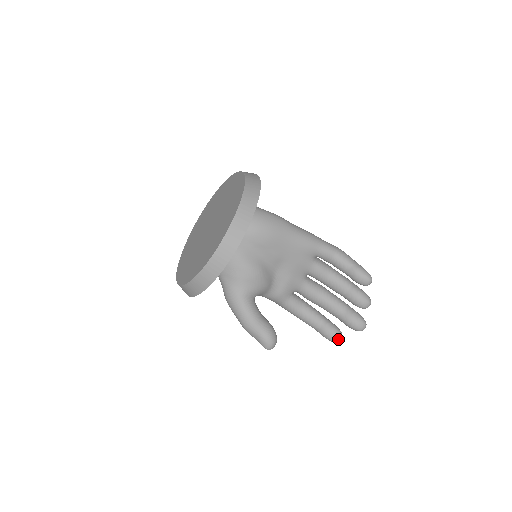
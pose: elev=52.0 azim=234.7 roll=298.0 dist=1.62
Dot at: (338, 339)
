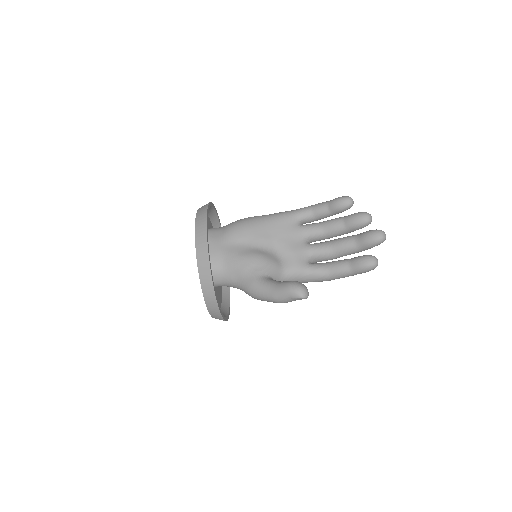
Dot at: (373, 261)
